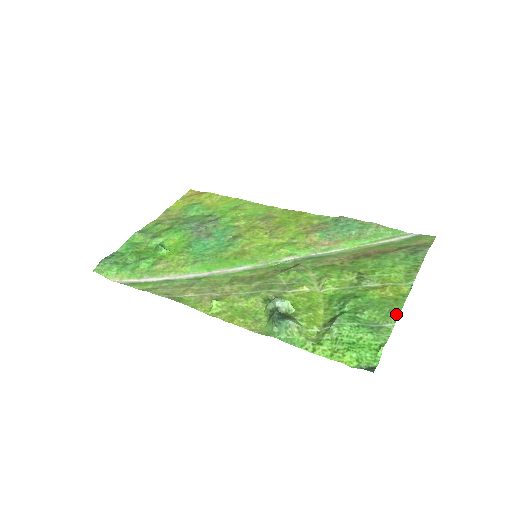
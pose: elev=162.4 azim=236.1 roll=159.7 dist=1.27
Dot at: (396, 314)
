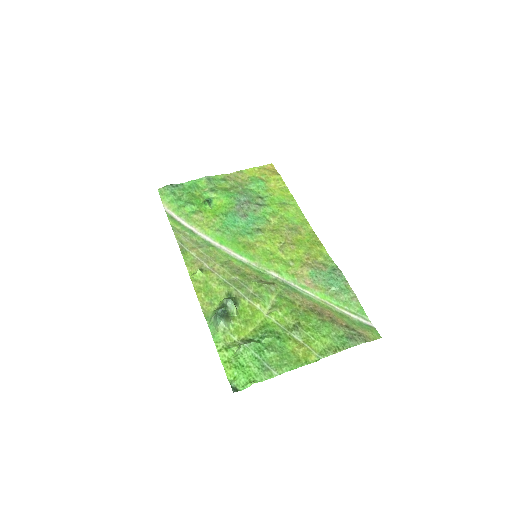
Dot at: (286, 370)
